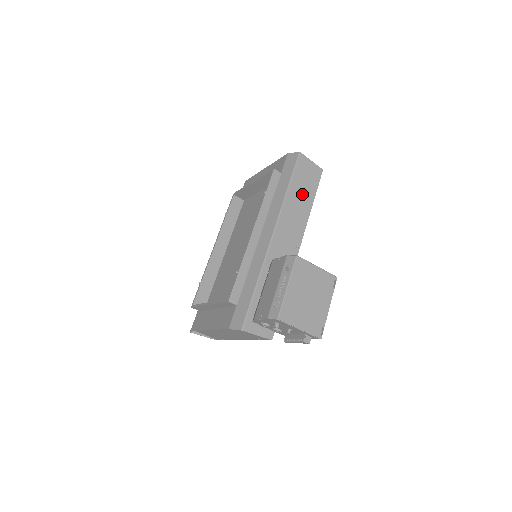
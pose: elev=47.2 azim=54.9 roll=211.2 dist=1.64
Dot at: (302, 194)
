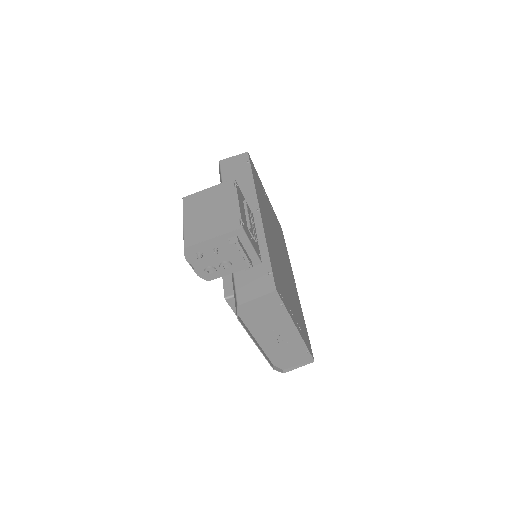
Dot at: (238, 179)
